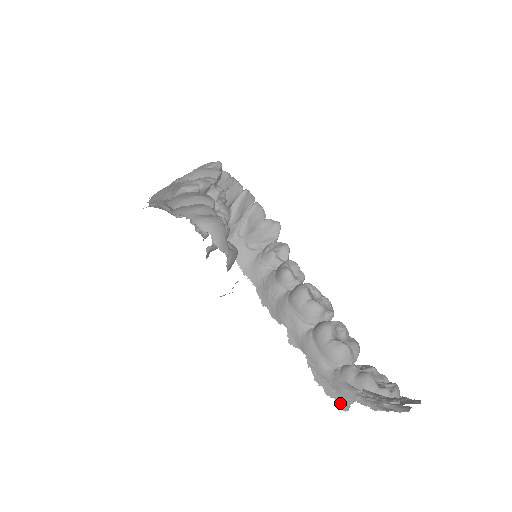
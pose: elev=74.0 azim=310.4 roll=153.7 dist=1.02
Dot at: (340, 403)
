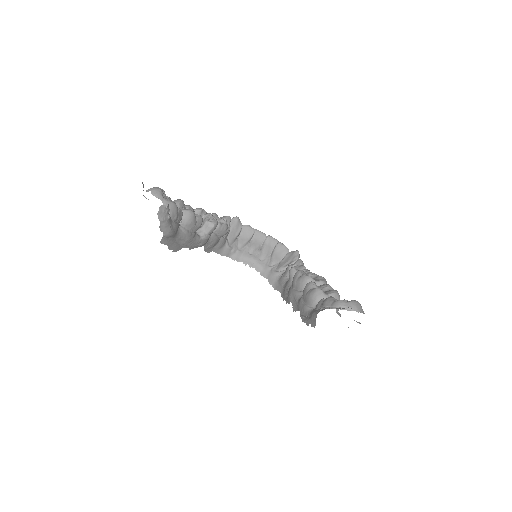
Dot at: (312, 324)
